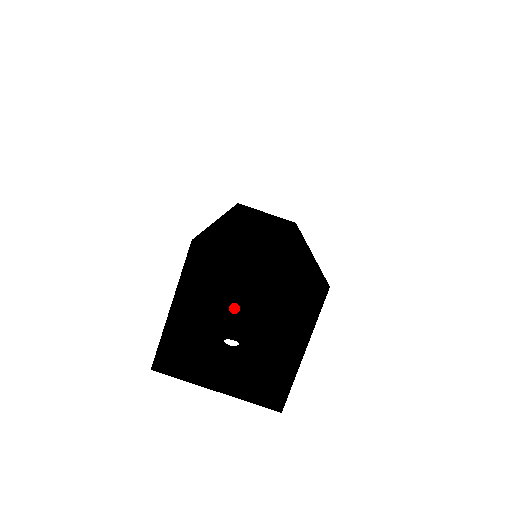
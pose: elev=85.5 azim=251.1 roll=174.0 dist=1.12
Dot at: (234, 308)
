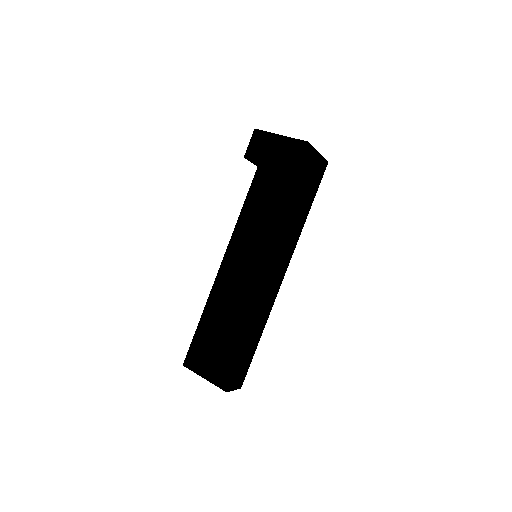
Dot at: occluded
